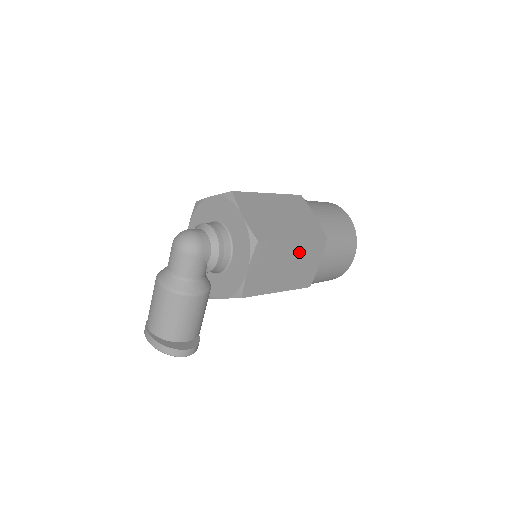
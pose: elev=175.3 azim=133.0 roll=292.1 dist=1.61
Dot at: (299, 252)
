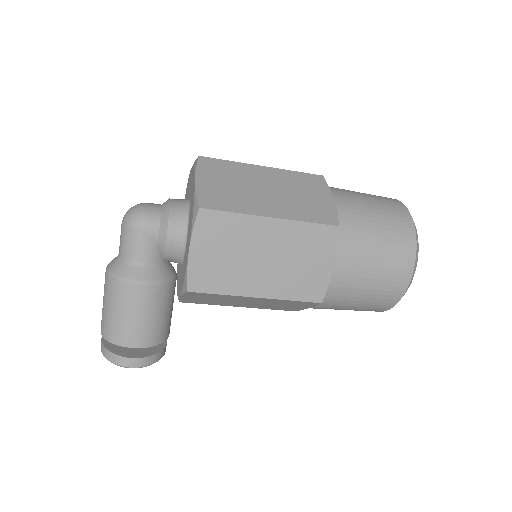
Dot at: (285, 240)
